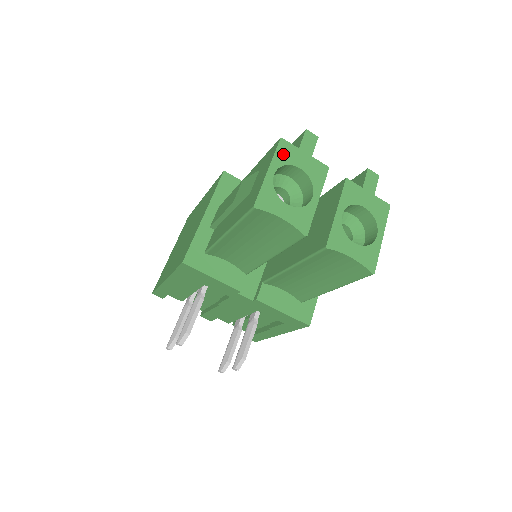
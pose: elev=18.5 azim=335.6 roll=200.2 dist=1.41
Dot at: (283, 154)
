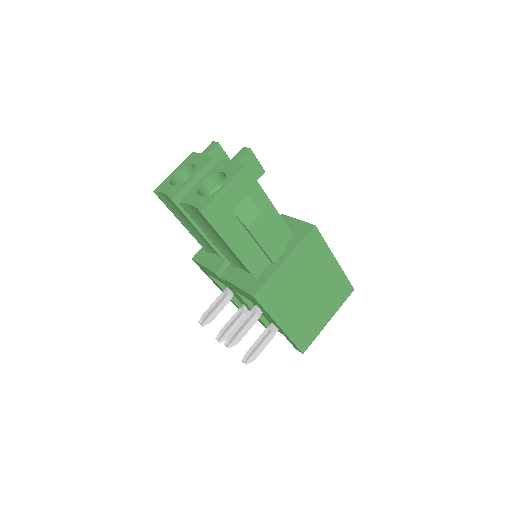
Dot at: (188, 160)
